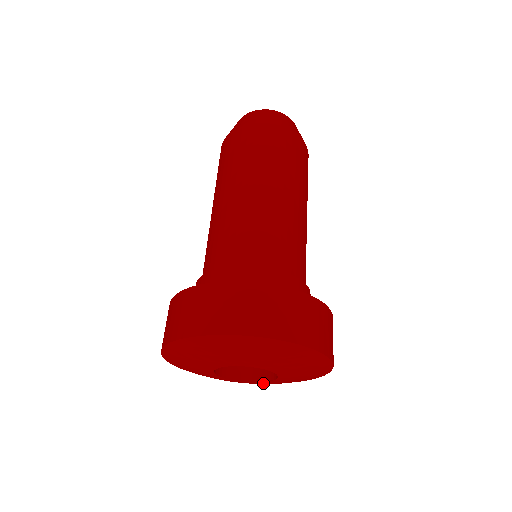
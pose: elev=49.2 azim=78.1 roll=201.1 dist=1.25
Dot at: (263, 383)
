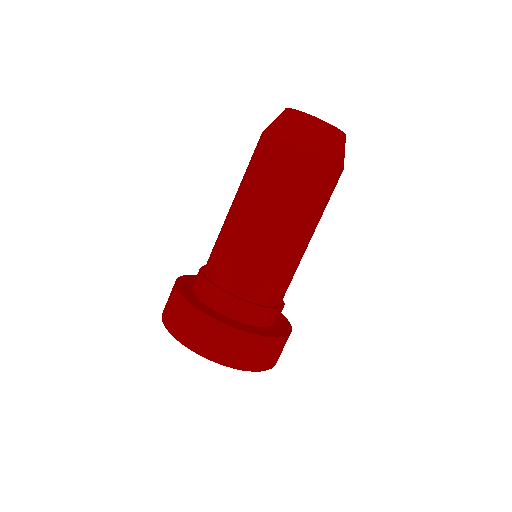
Dot at: occluded
